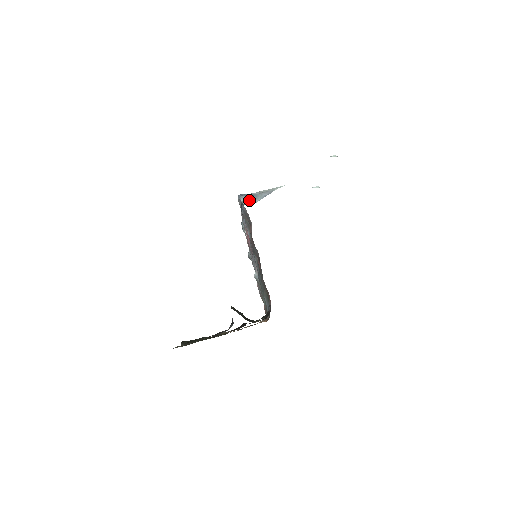
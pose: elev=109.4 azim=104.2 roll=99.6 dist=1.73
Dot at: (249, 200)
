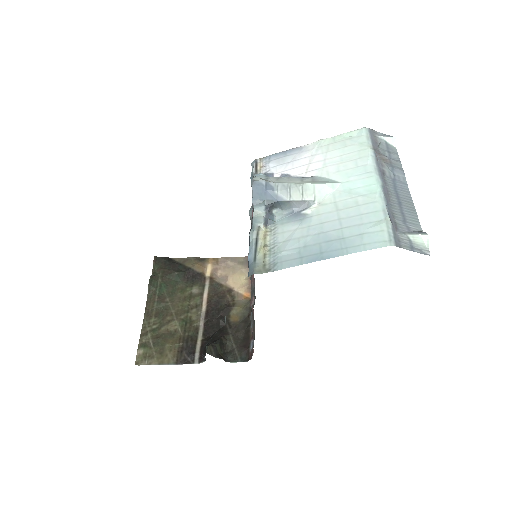
Dot at: (267, 212)
